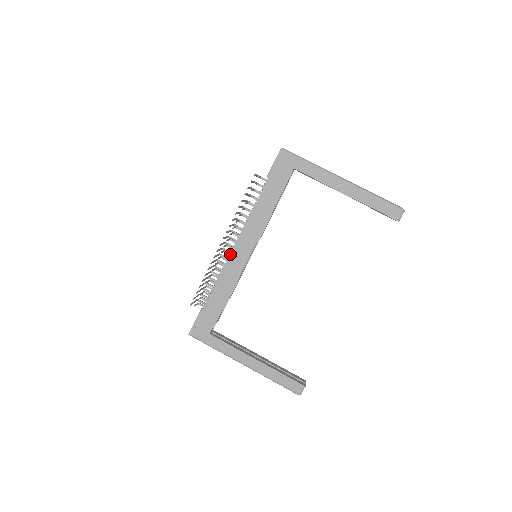
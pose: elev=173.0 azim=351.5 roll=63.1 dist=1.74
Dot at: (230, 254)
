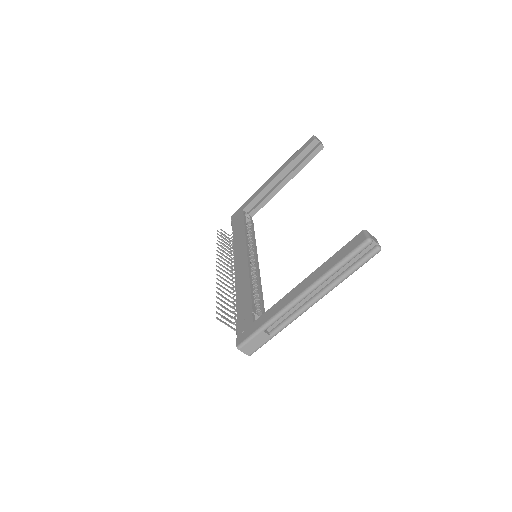
Dot at: occluded
